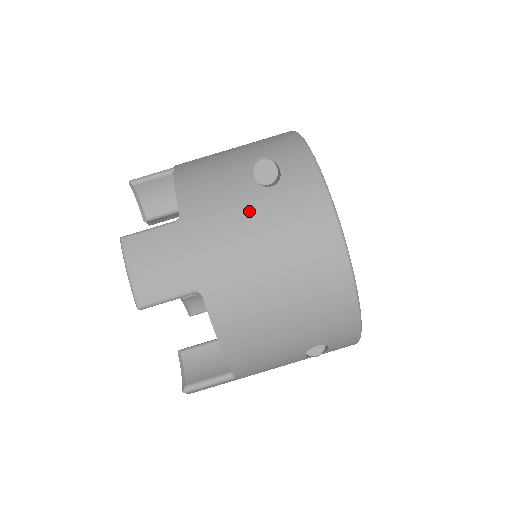
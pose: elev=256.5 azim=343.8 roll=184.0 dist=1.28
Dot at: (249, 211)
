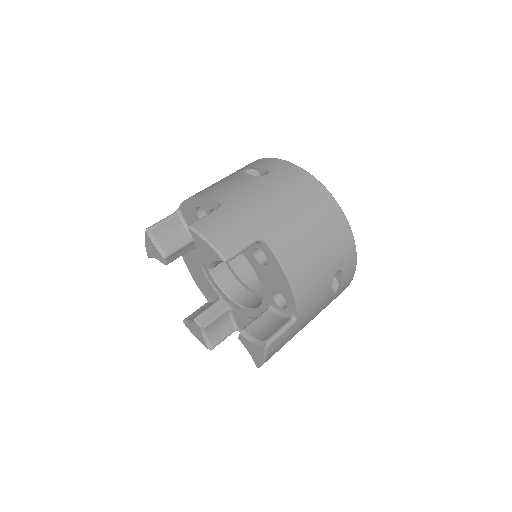
Dot at: (263, 188)
